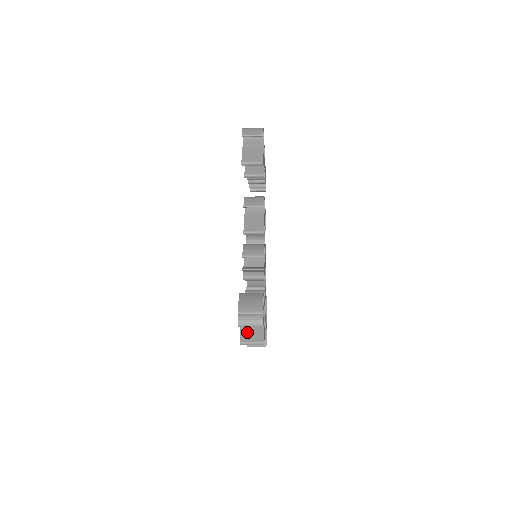
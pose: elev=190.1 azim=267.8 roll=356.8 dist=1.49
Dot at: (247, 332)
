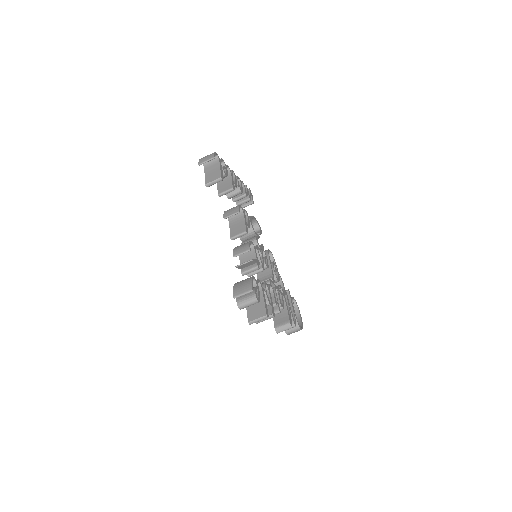
Dot at: (252, 313)
